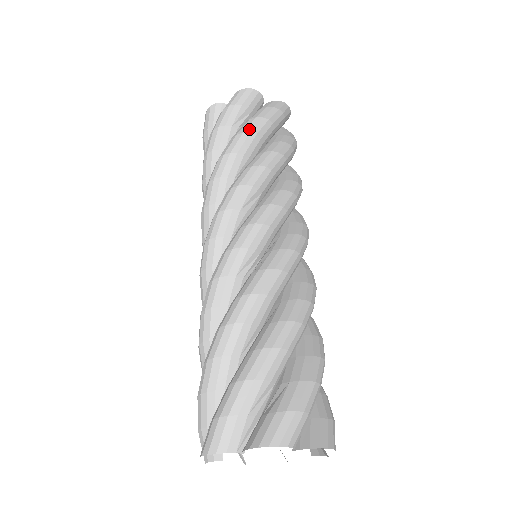
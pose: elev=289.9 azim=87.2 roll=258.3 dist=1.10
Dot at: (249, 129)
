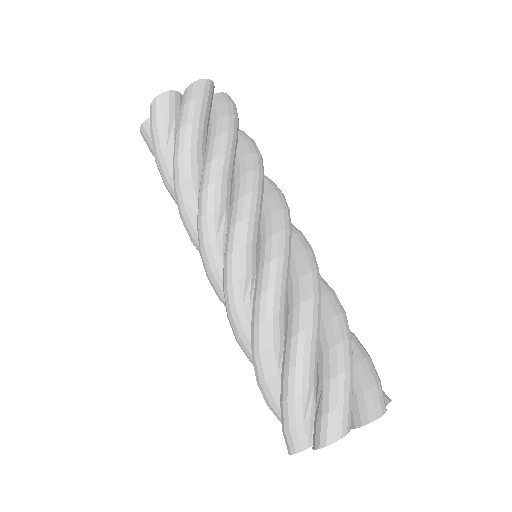
Dot at: (181, 148)
